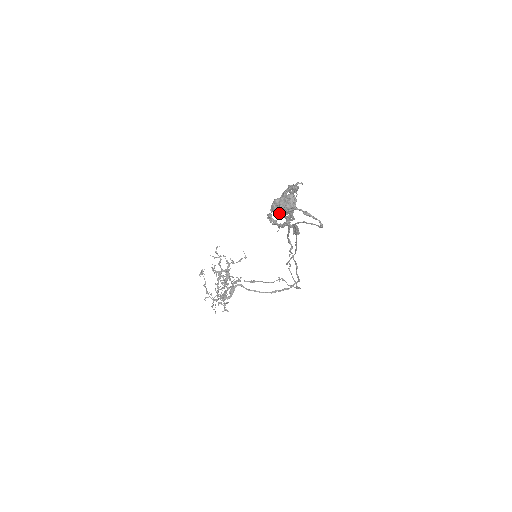
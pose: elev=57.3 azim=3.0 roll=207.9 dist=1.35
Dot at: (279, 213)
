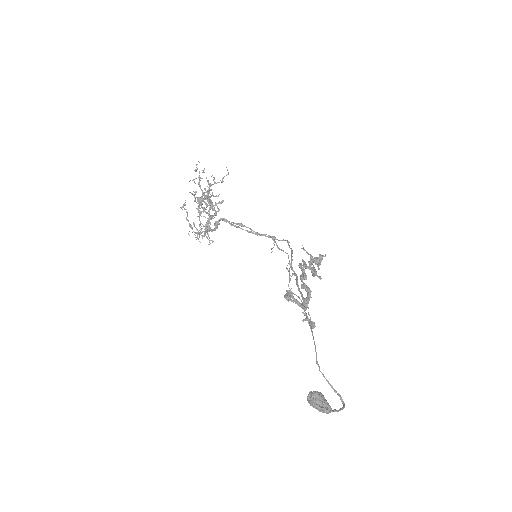
Dot at: occluded
